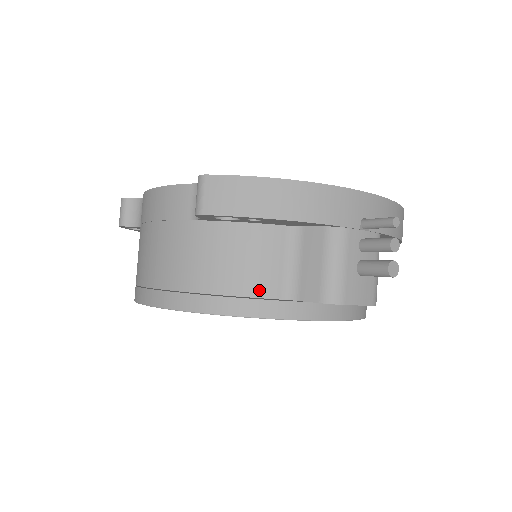
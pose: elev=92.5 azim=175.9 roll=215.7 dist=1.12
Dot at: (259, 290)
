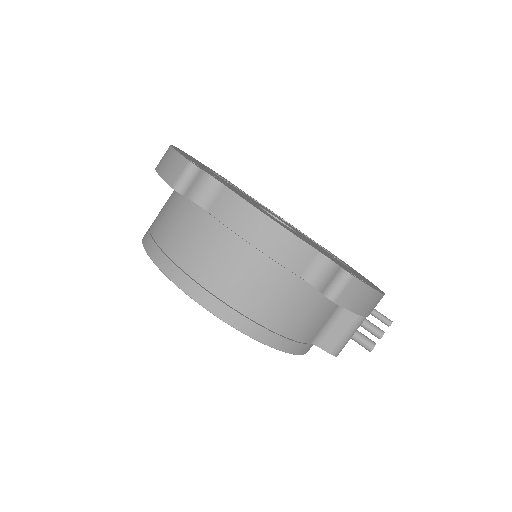
Dot at: (307, 338)
